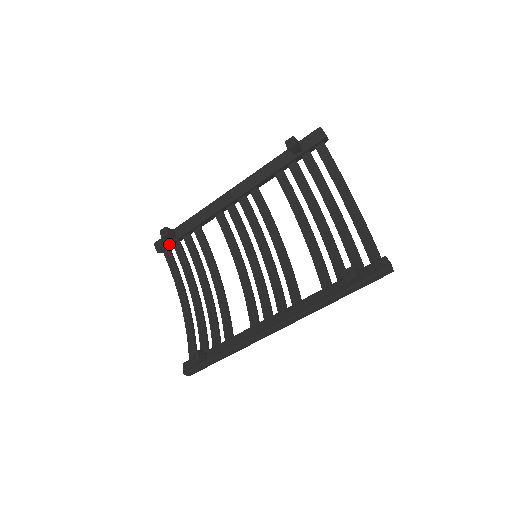
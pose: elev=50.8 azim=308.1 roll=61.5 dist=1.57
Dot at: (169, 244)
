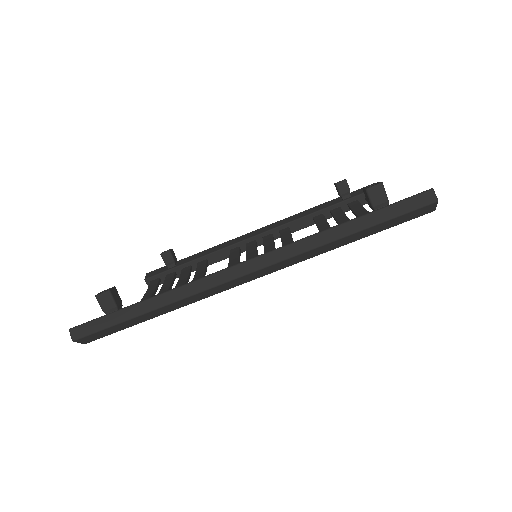
Dot at: (163, 271)
